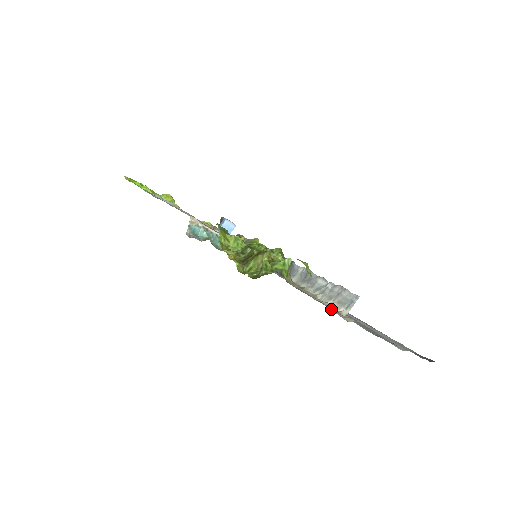
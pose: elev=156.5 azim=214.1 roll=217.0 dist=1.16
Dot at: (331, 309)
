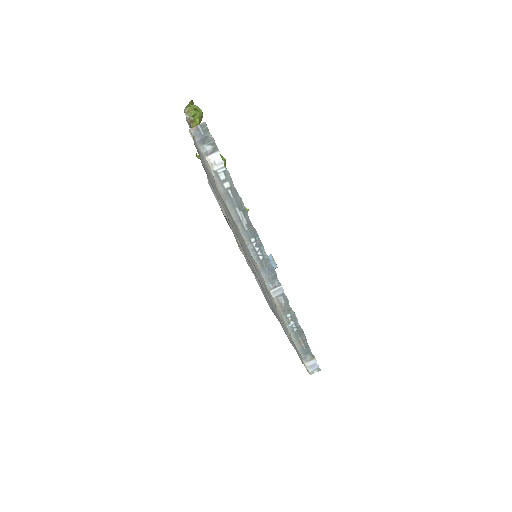
Dot at: occluded
